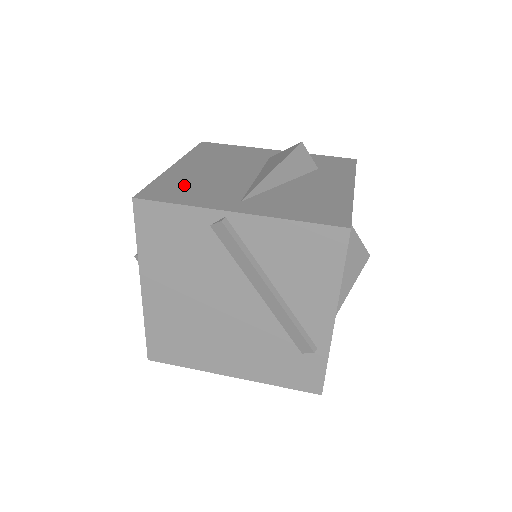
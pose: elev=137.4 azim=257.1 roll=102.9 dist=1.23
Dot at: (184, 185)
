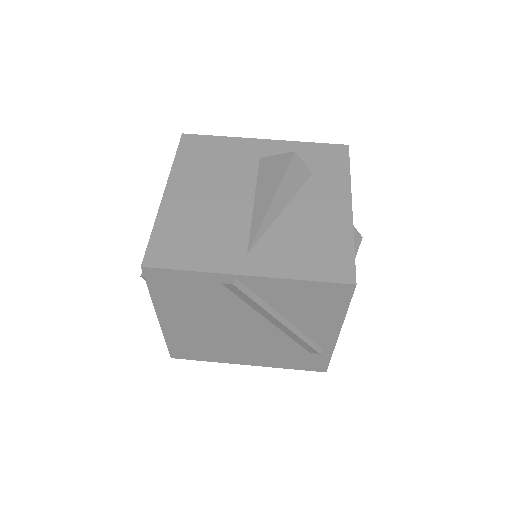
Dot at: (185, 233)
